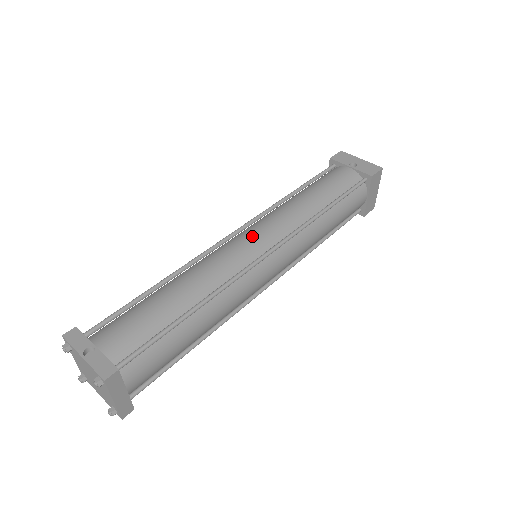
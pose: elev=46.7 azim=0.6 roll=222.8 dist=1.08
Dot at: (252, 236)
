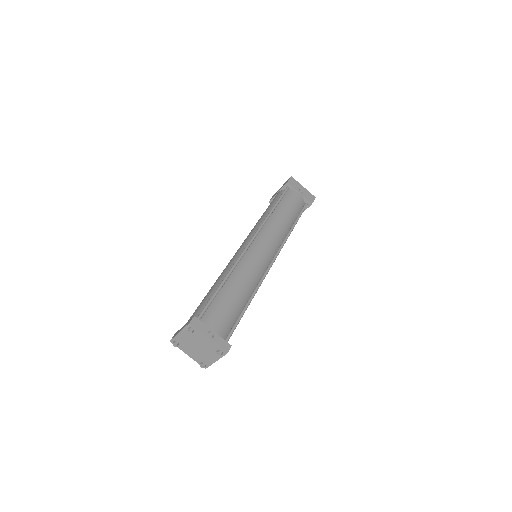
Dot at: (265, 247)
